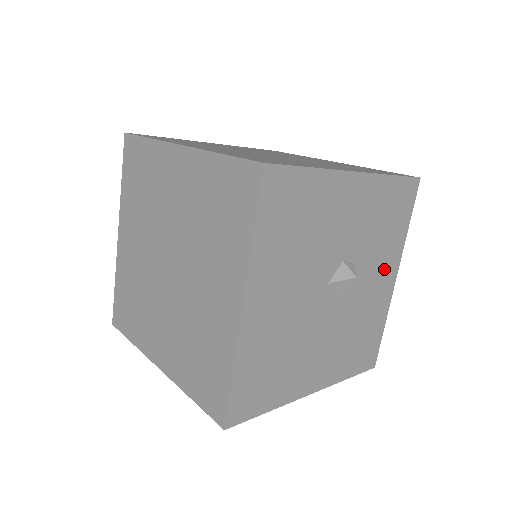
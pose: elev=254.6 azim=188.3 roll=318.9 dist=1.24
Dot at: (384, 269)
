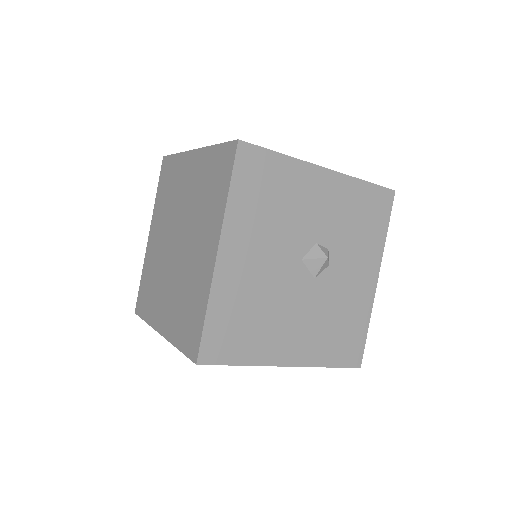
Dot at: (363, 266)
